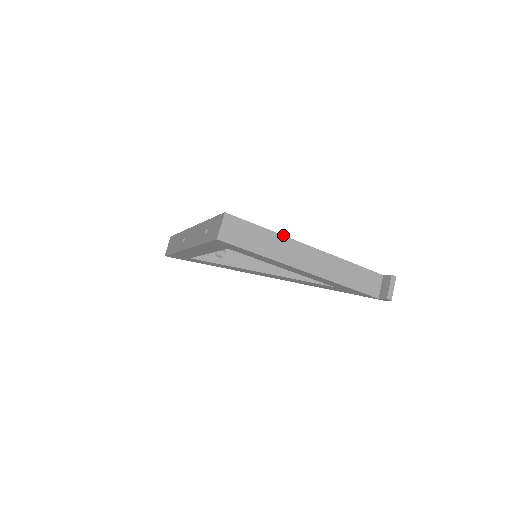
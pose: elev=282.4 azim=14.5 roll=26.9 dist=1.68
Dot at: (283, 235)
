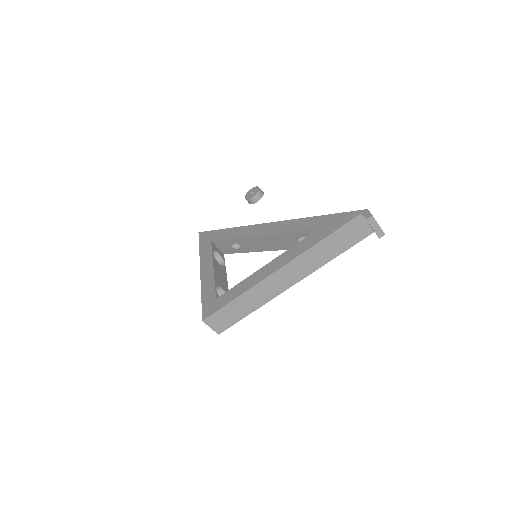
Dot at: (251, 288)
